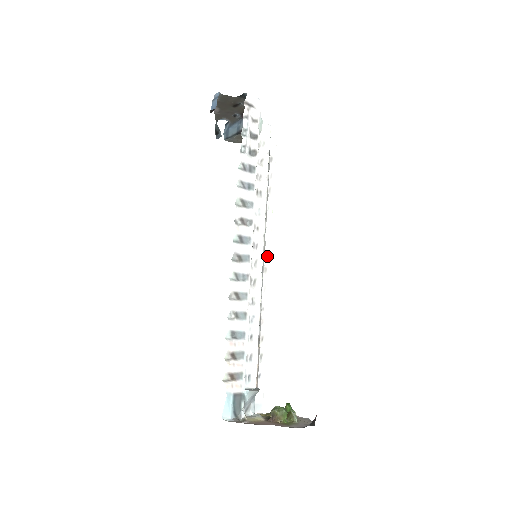
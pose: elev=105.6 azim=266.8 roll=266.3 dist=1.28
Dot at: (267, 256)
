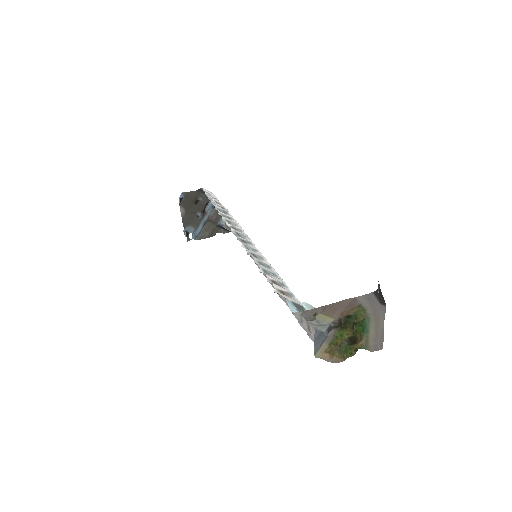
Dot at: occluded
